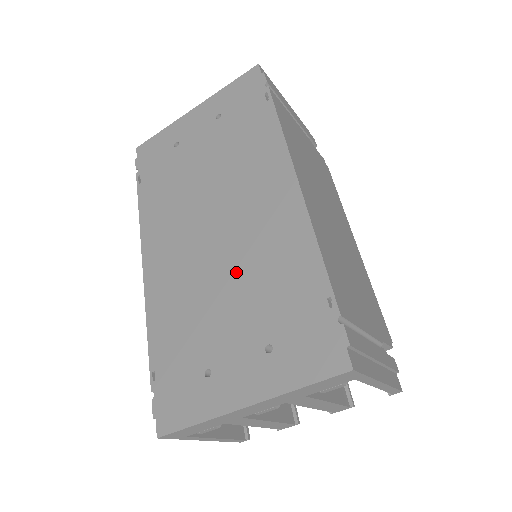
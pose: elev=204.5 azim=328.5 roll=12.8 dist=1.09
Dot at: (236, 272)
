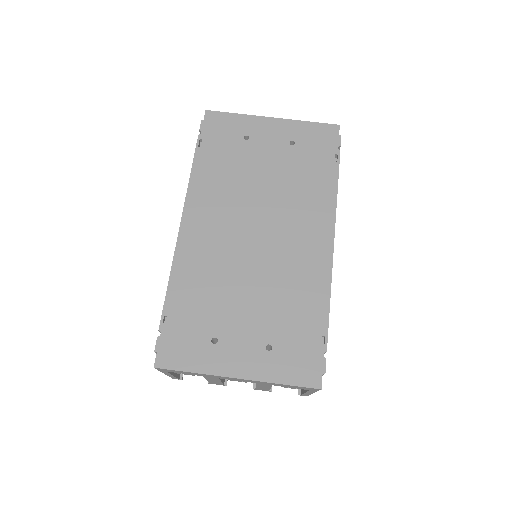
Dot at: (263, 279)
